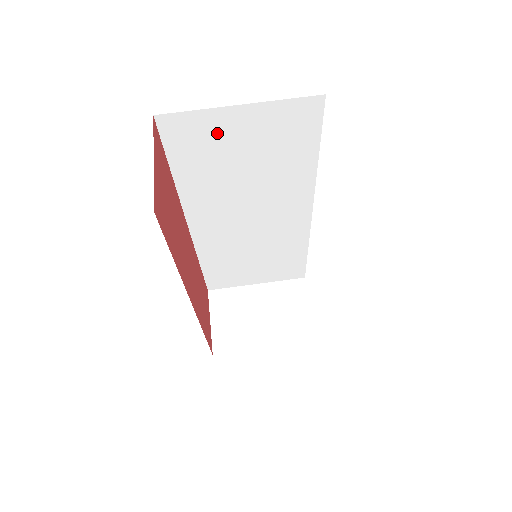
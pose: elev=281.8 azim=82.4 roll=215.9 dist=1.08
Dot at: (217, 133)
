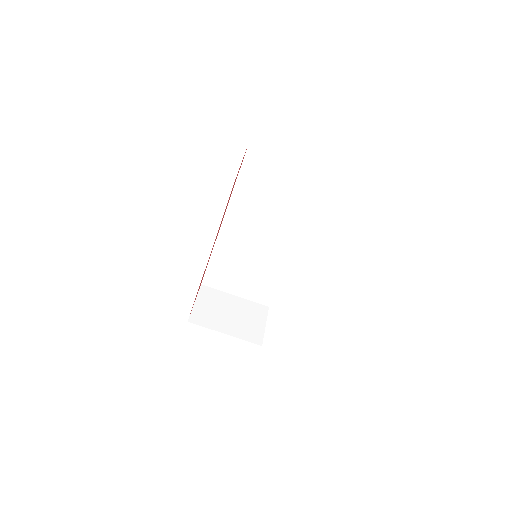
Dot at: (274, 170)
